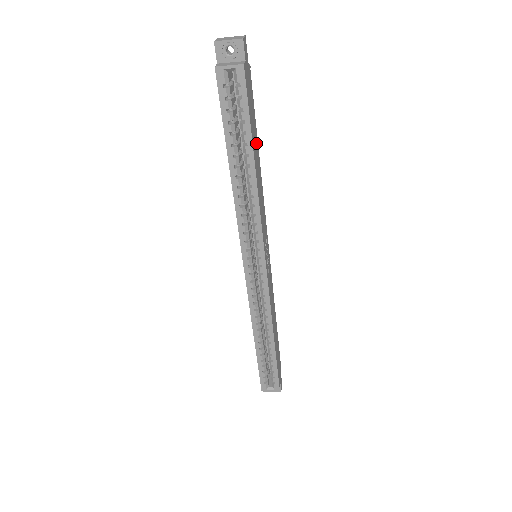
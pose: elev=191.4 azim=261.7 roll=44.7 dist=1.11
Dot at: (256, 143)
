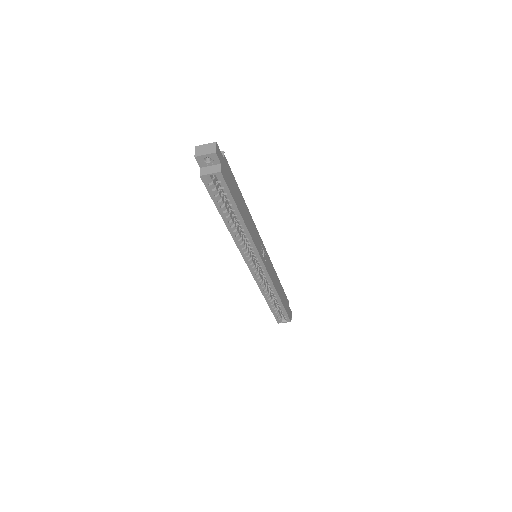
Dot at: (240, 198)
